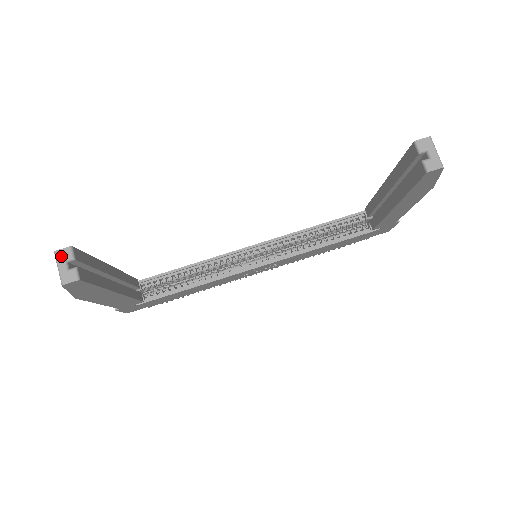
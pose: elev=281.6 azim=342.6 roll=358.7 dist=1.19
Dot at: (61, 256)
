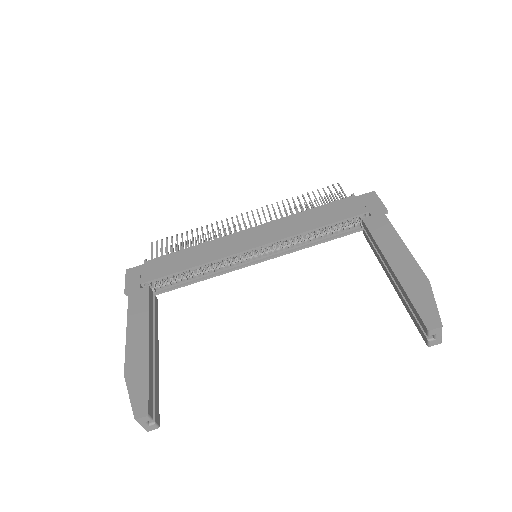
Dot at: (141, 421)
